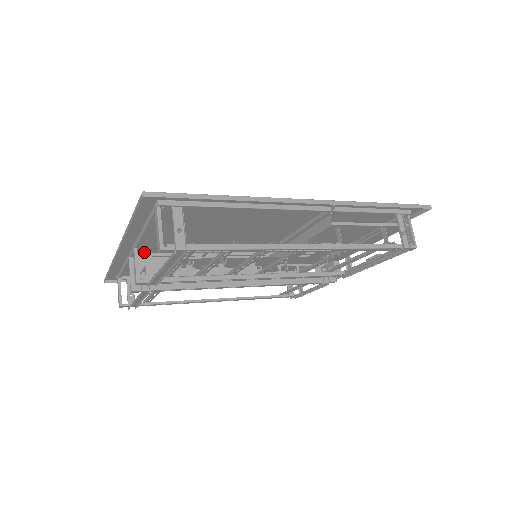
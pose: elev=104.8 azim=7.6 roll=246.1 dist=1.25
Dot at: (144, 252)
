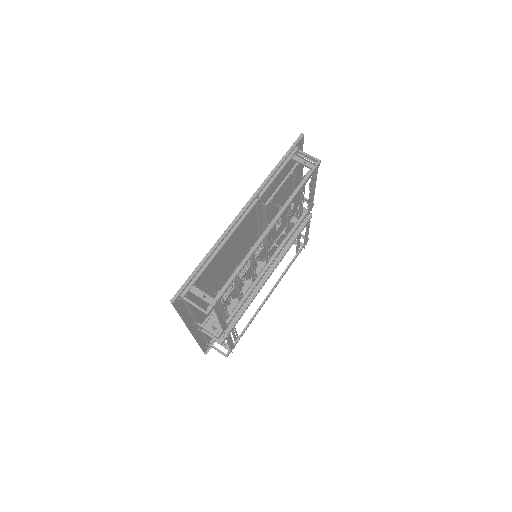
Dot at: (204, 320)
